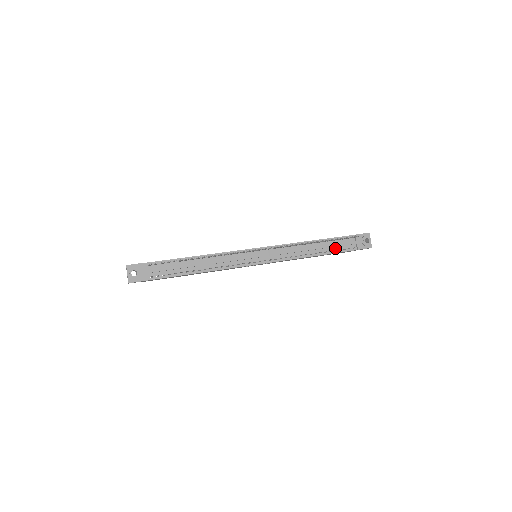
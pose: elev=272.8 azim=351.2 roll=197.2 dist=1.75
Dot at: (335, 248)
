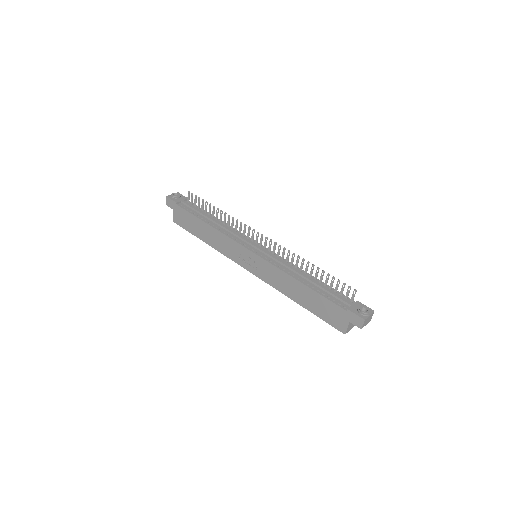
Dot at: (326, 293)
